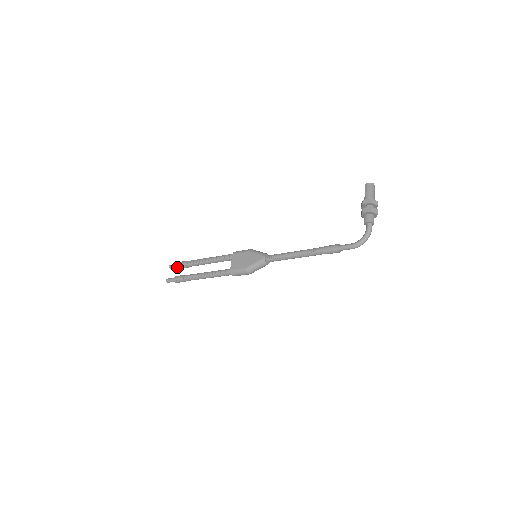
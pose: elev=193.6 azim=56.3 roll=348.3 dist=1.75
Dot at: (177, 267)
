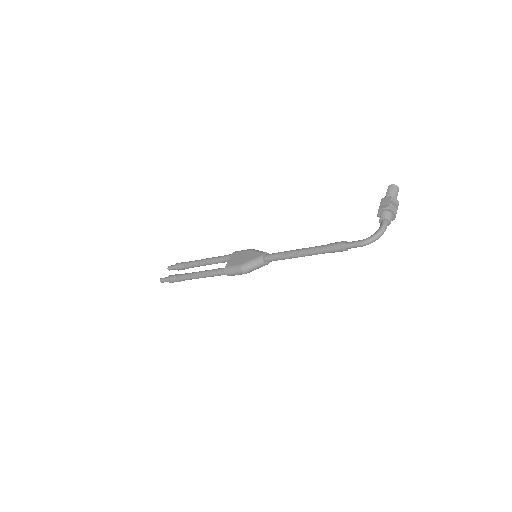
Dot at: (175, 267)
